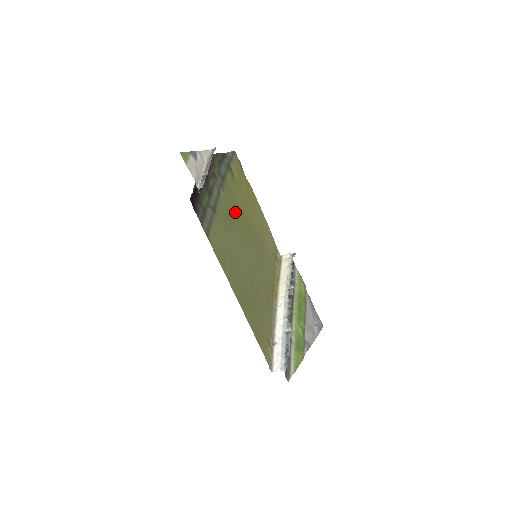
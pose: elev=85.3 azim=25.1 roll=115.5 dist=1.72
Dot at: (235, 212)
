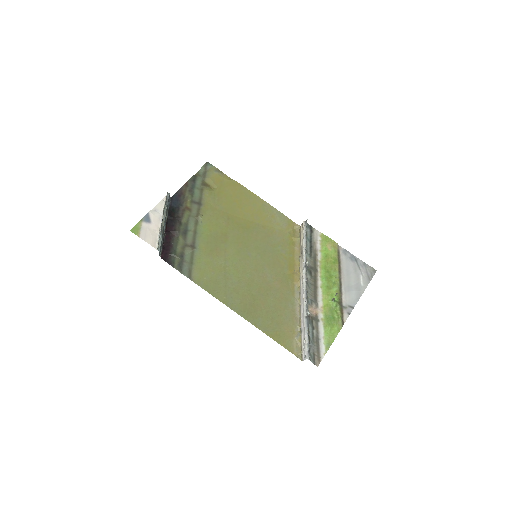
Dot at: (222, 226)
